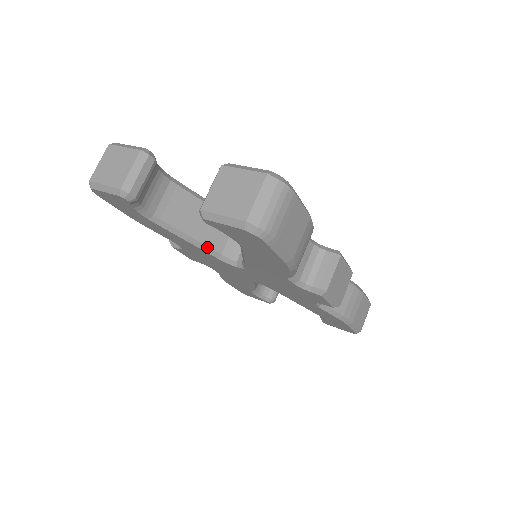
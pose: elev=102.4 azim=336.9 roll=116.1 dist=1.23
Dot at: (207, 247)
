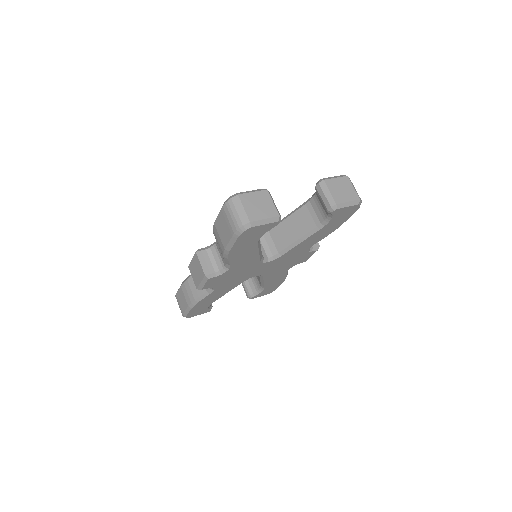
Dot at: (261, 254)
